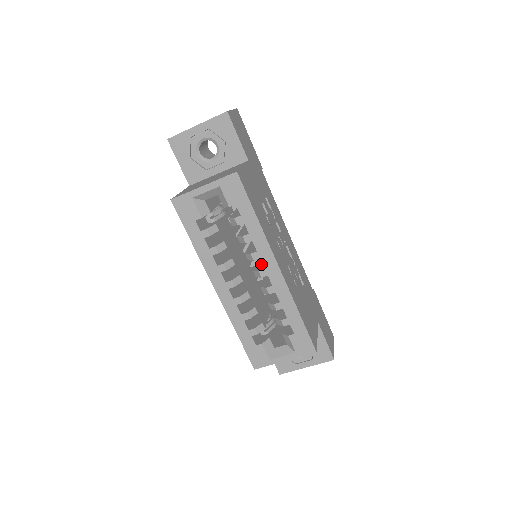
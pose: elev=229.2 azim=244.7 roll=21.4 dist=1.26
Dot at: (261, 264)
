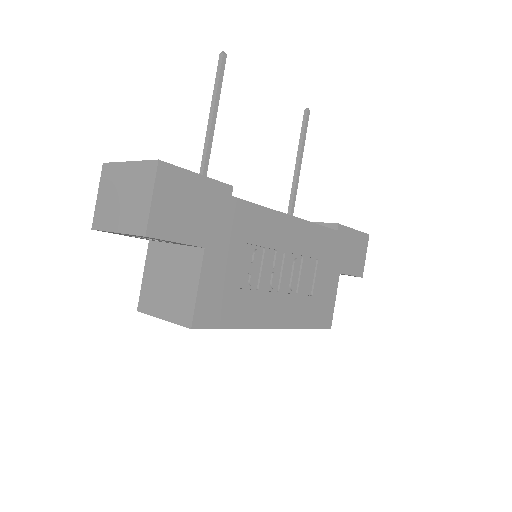
Dot at: occluded
